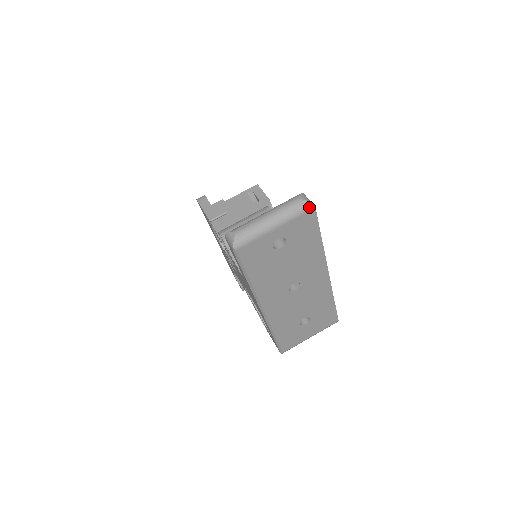
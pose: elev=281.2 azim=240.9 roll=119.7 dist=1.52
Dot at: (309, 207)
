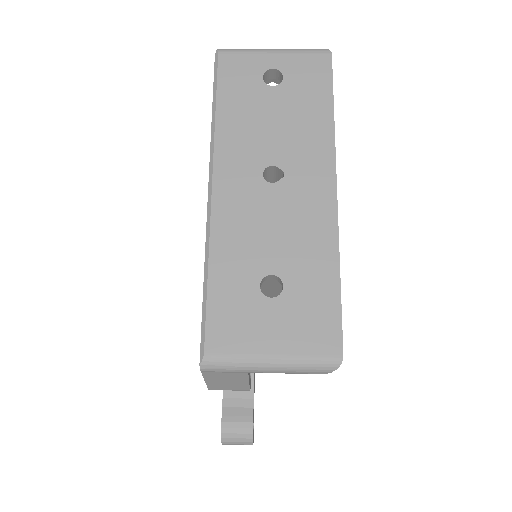
Dot at: (324, 51)
